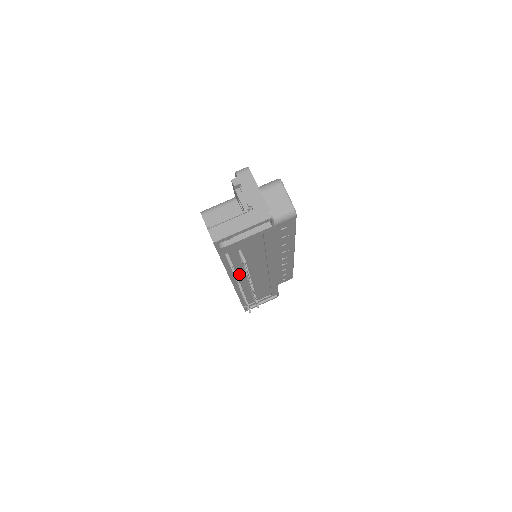
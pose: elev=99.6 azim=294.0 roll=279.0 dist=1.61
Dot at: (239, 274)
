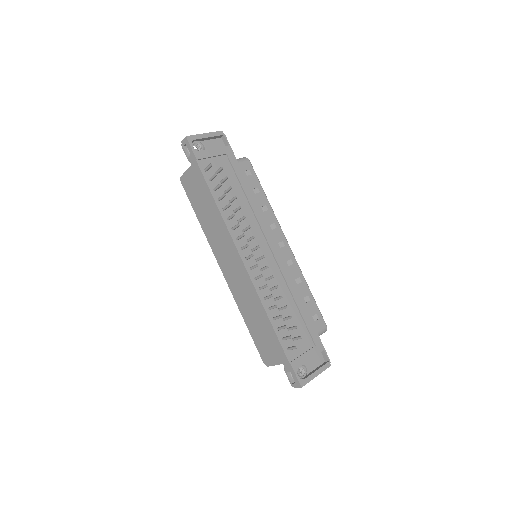
Dot at: (237, 231)
